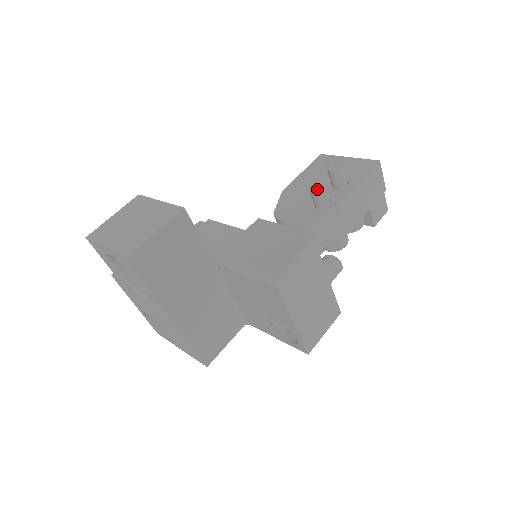
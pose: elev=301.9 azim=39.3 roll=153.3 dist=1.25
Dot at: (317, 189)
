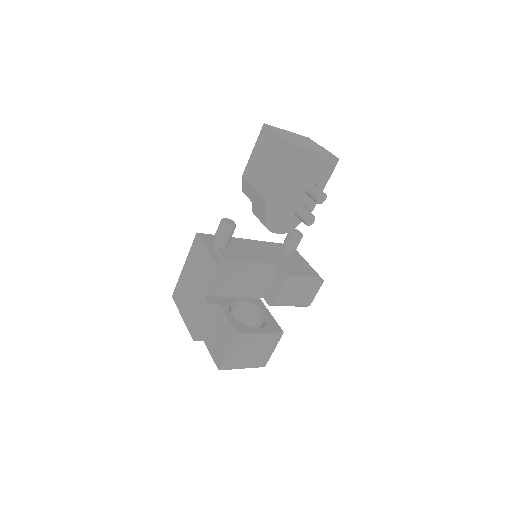
Dot at: occluded
